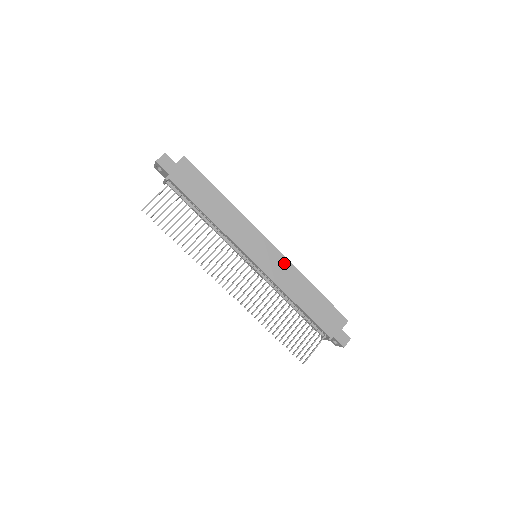
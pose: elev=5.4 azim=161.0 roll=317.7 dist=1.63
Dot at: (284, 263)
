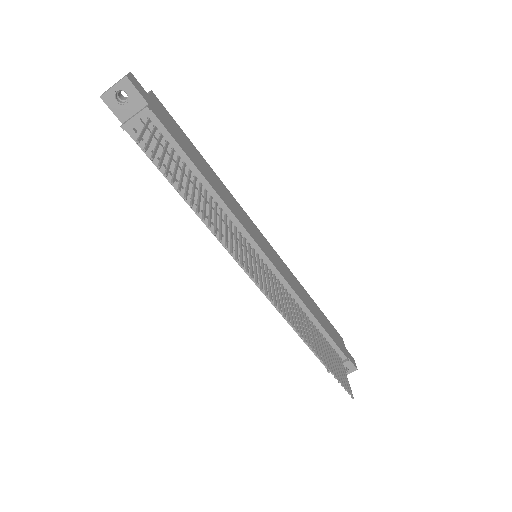
Dot at: (283, 265)
